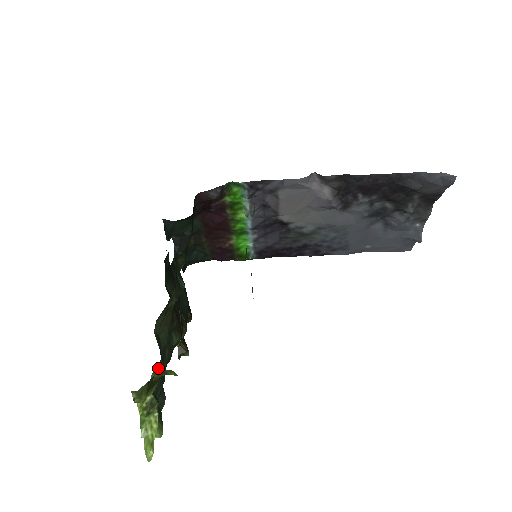
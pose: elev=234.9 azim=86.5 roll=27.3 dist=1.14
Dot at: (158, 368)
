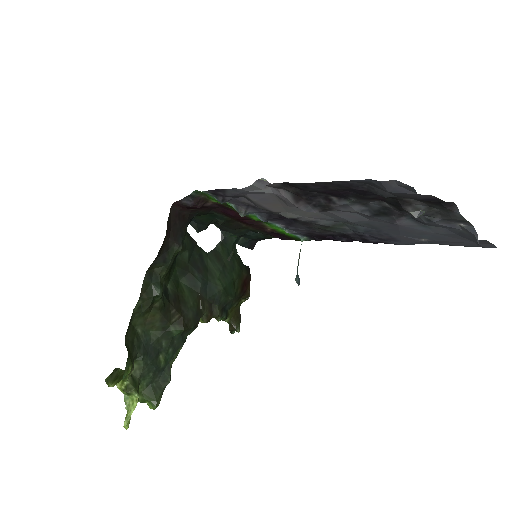
Dot at: (138, 360)
